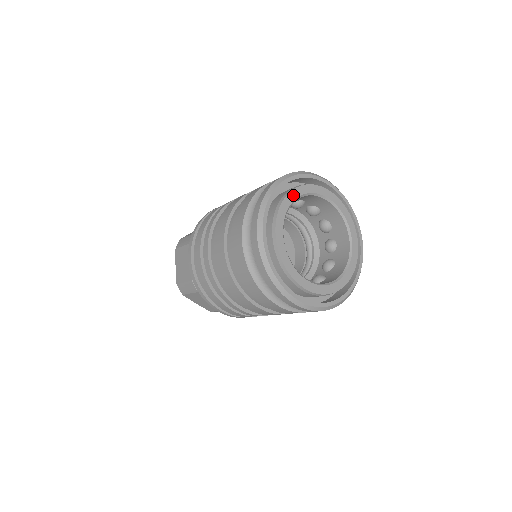
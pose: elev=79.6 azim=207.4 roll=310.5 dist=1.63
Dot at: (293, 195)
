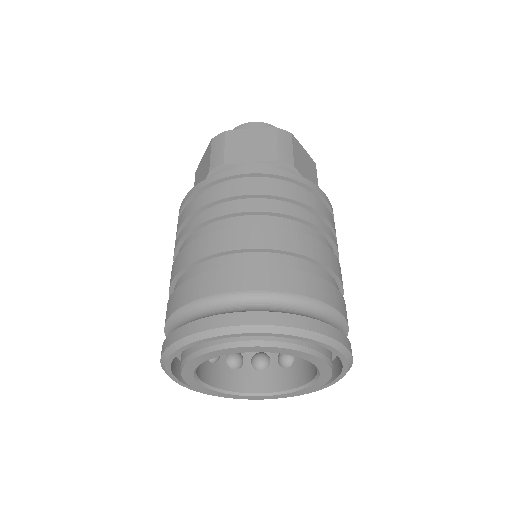
Dot at: (188, 369)
